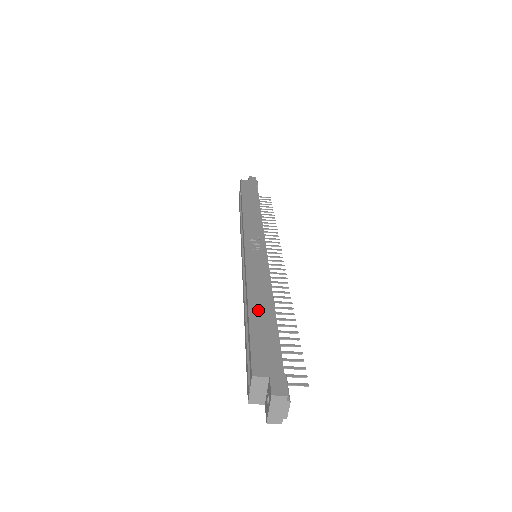
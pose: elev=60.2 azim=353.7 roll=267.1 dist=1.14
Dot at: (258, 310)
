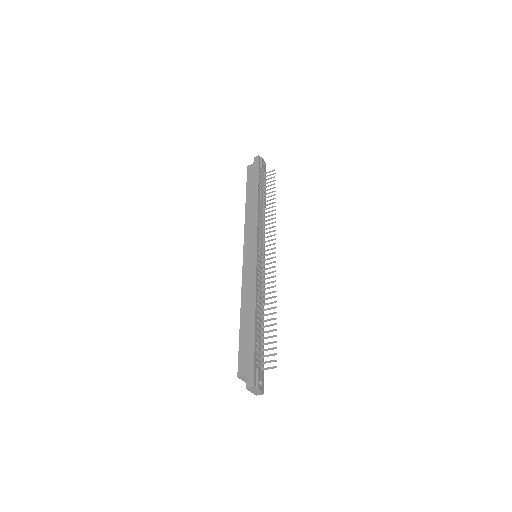
Dot at: (245, 321)
